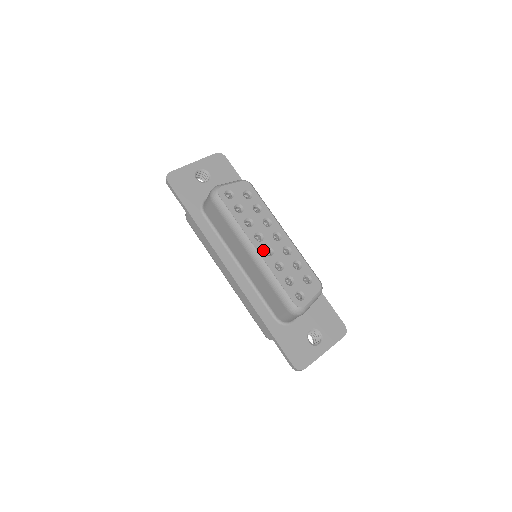
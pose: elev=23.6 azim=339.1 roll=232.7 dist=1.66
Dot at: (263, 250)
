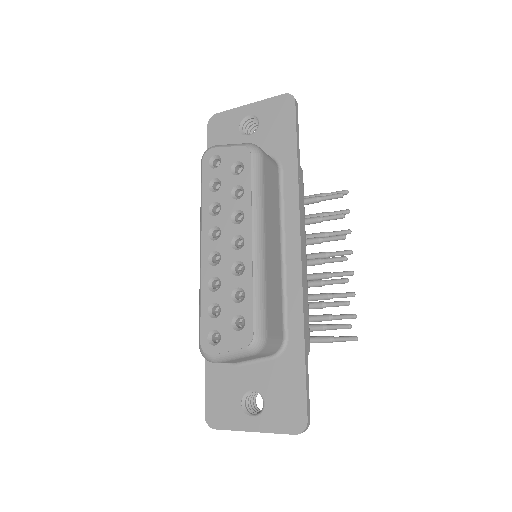
Dot at: (208, 253)
